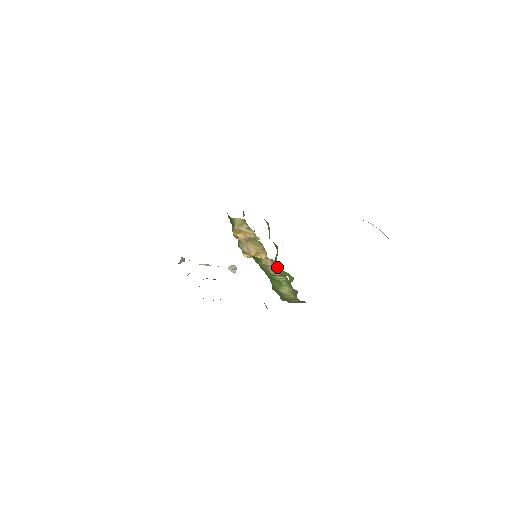
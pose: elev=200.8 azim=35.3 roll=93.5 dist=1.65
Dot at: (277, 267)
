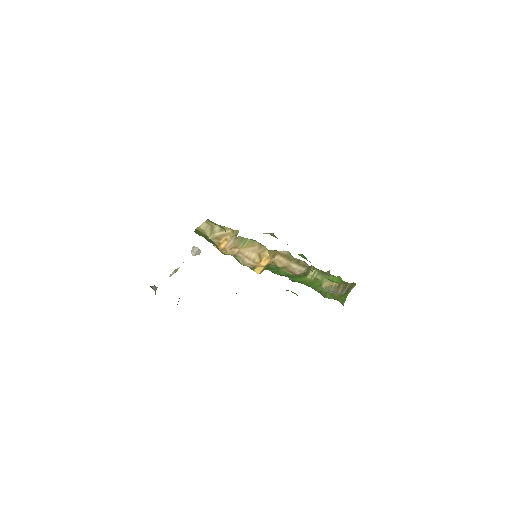
Dot at: (293, 259)
